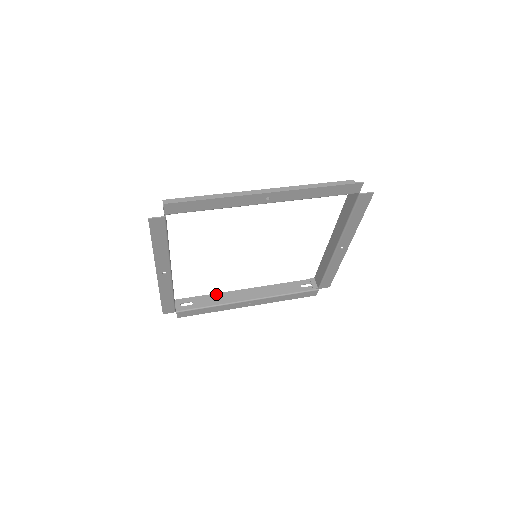
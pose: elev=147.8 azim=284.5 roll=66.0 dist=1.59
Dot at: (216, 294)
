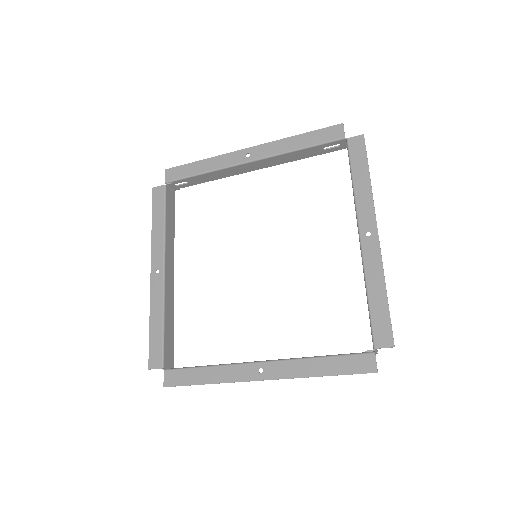
Dot at: occluded
